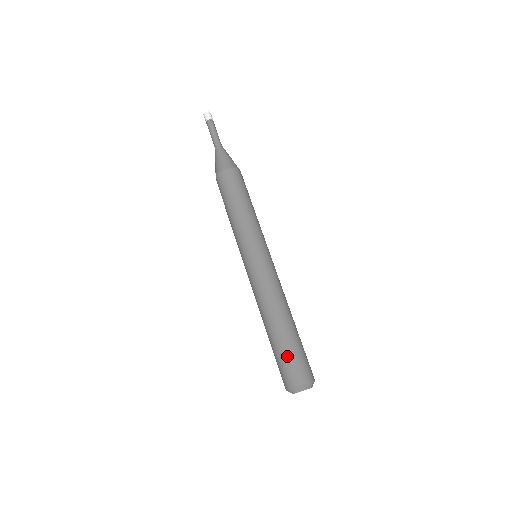
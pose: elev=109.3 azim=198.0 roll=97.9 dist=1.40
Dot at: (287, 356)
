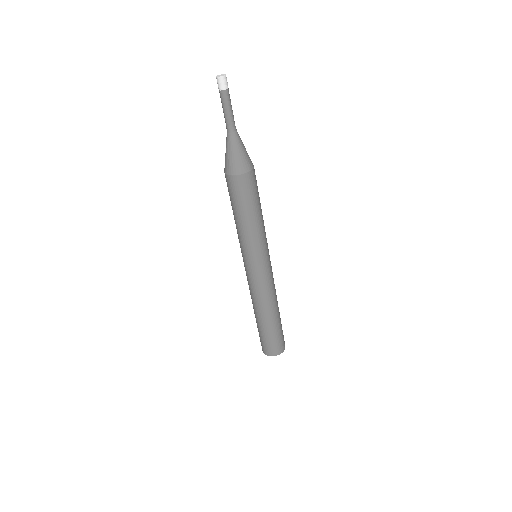
Dot at: (266, 339)
